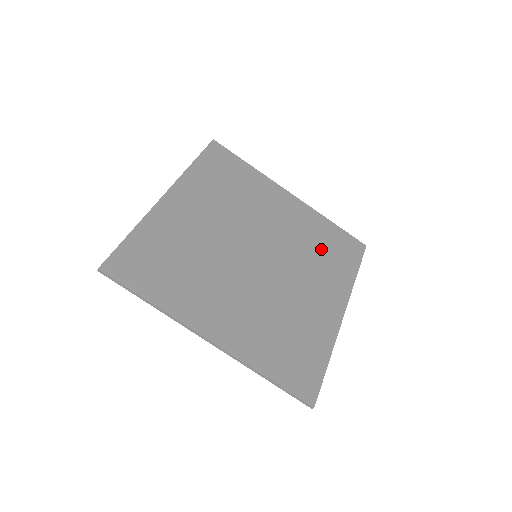
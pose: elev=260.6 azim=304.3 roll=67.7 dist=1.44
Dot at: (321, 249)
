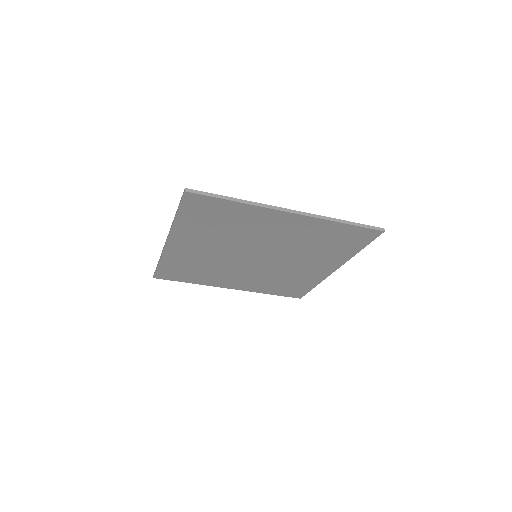
Dot at: (322, 244)
